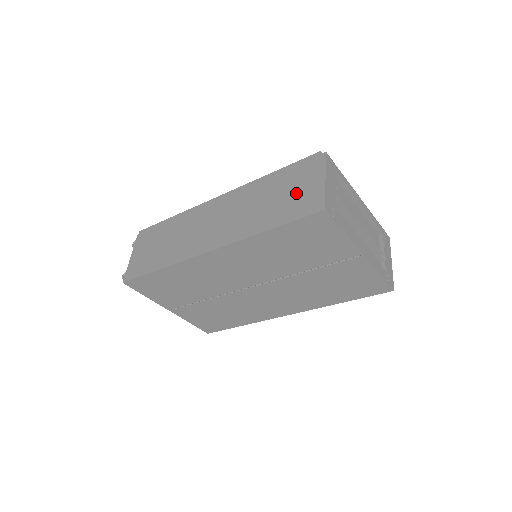
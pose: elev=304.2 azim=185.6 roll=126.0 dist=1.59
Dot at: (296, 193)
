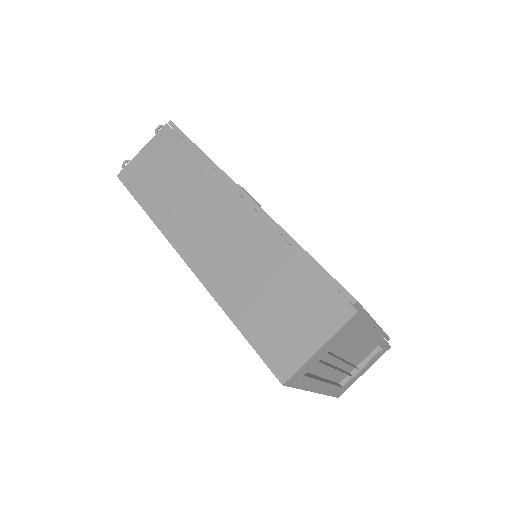
Dot at: (288, 320)
